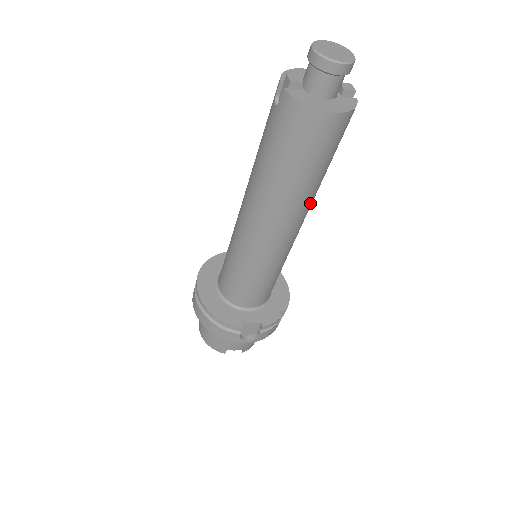
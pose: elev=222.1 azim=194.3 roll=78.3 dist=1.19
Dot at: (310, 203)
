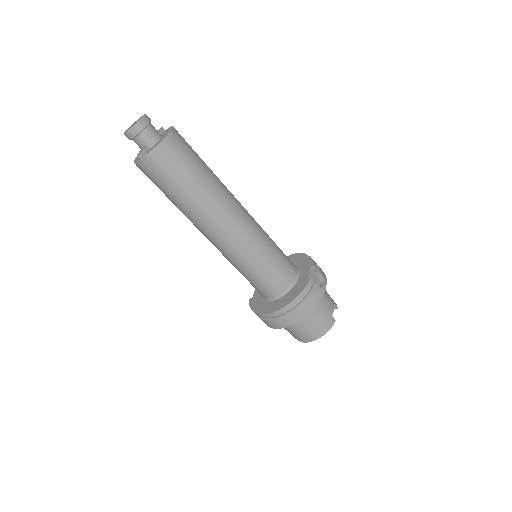
Dot at: (225, 186)
